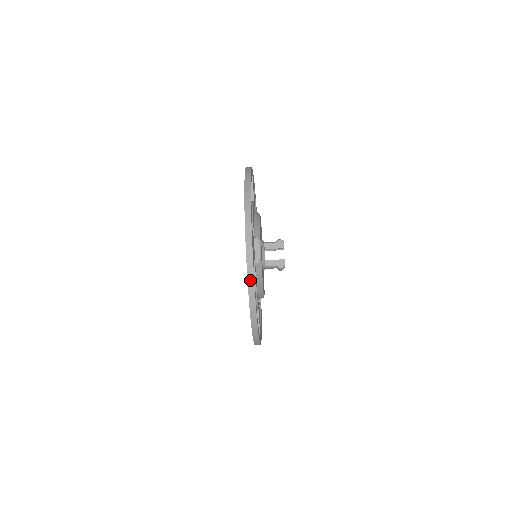
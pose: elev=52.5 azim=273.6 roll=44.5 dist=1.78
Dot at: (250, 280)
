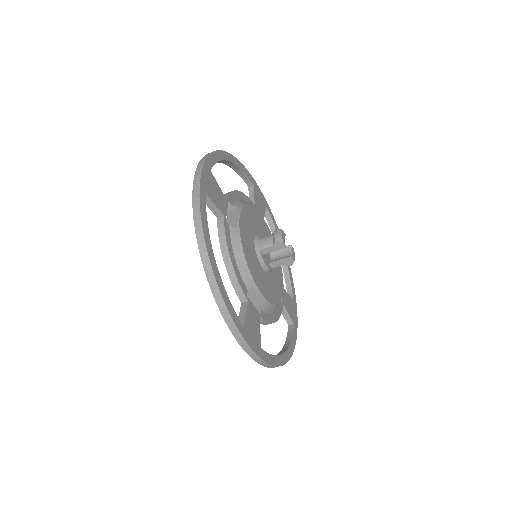
Dot at: (266, 366)
